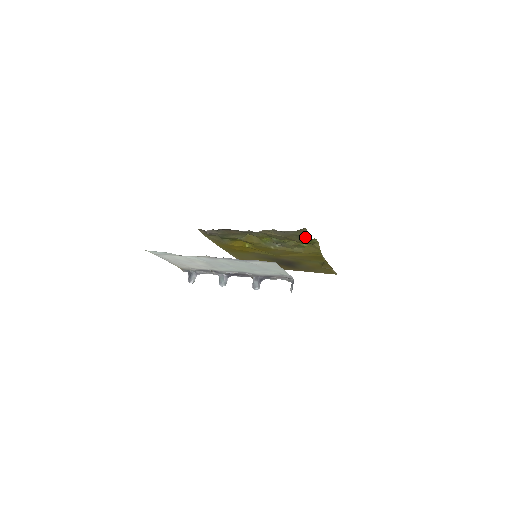
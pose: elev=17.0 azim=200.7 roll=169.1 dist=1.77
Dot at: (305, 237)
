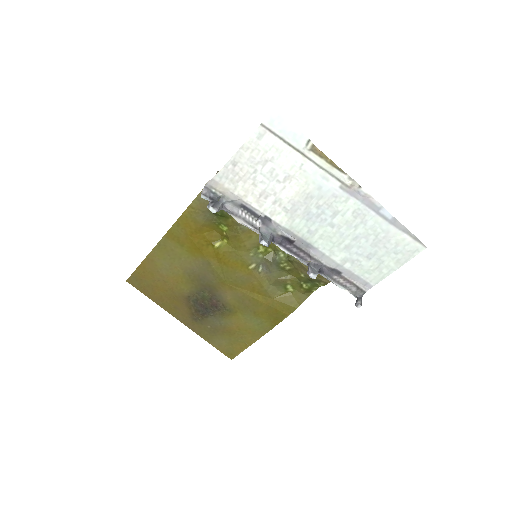
Dot at: occluded
